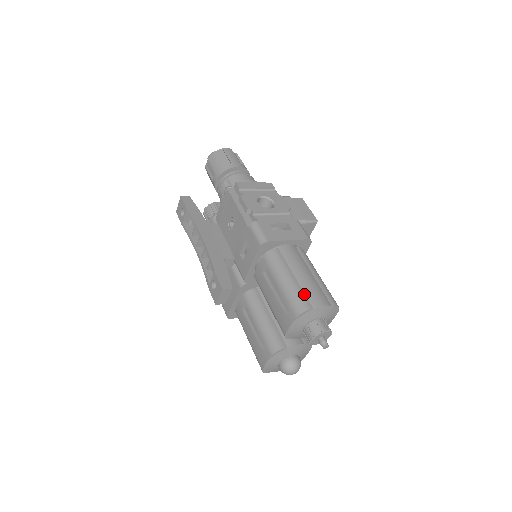
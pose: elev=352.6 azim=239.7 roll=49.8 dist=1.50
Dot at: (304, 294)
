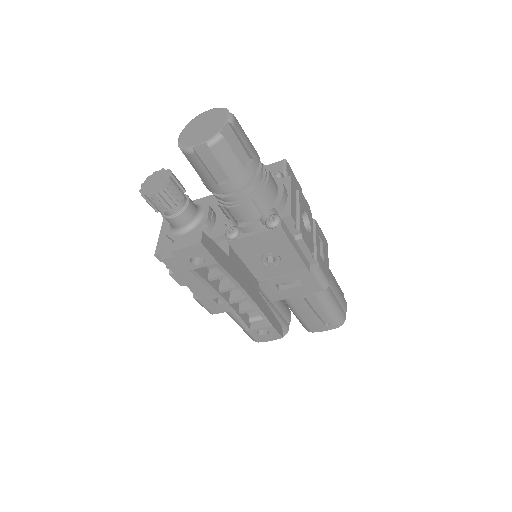
Dot at: (341, 307)
